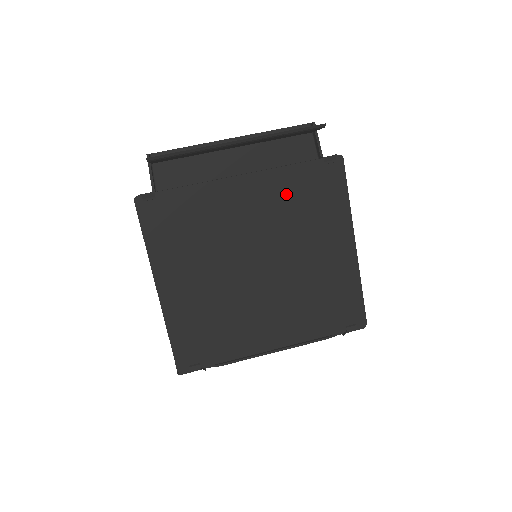
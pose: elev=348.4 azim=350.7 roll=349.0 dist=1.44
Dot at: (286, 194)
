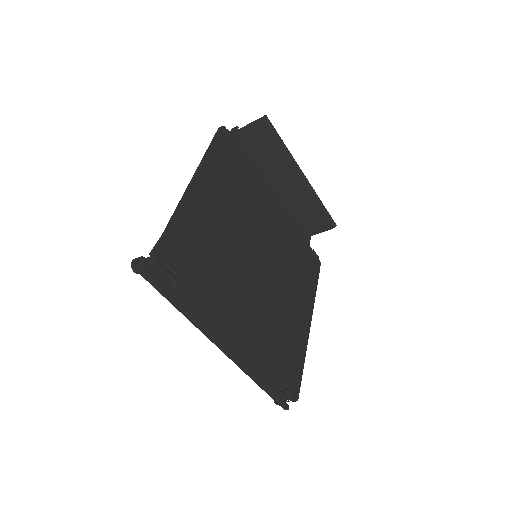
Dot at: (292, 242)
